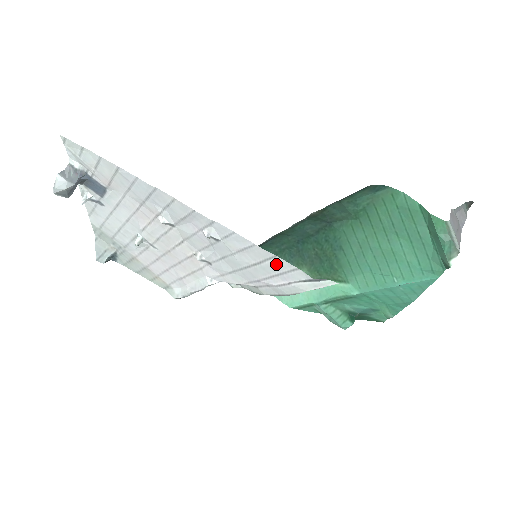
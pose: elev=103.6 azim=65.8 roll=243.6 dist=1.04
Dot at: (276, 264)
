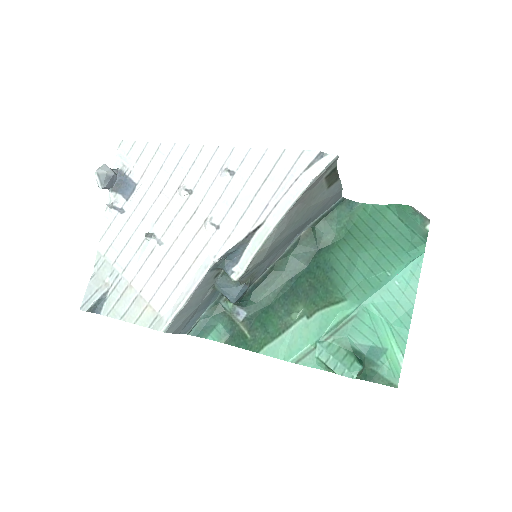
Dot at: (285, 162)
